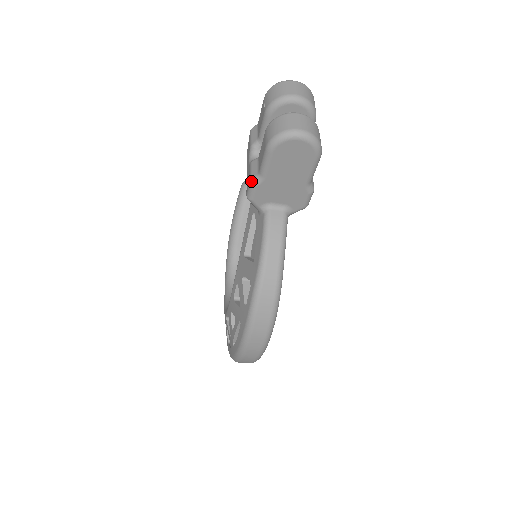
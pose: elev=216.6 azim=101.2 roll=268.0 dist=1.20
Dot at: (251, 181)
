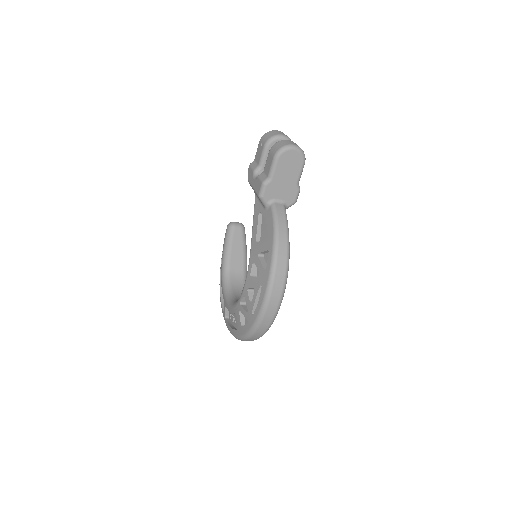
Dot at: (263, 183)
